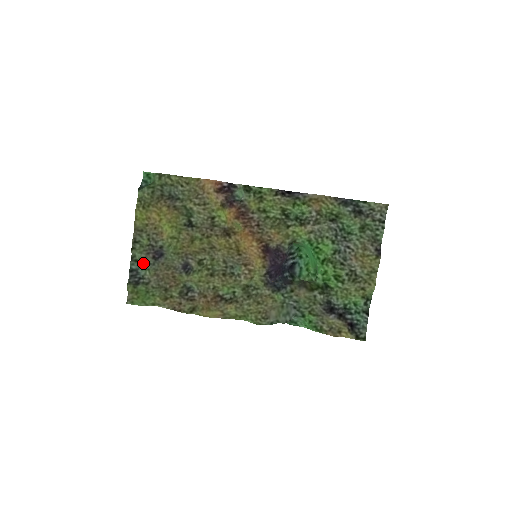
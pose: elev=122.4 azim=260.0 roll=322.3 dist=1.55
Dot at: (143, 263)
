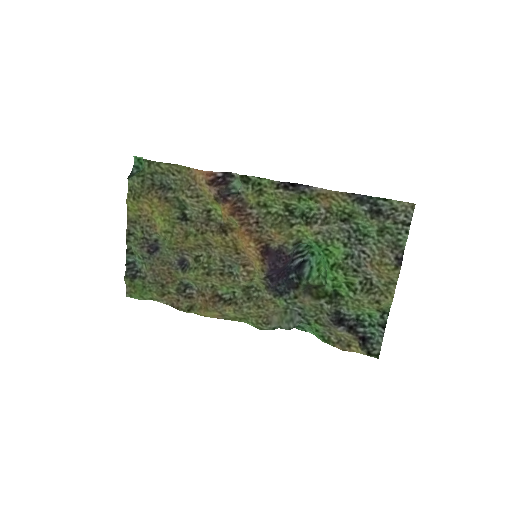
Dot at: (139, 256)
